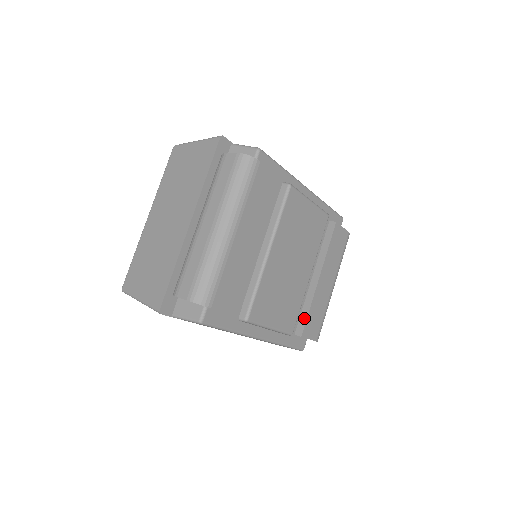
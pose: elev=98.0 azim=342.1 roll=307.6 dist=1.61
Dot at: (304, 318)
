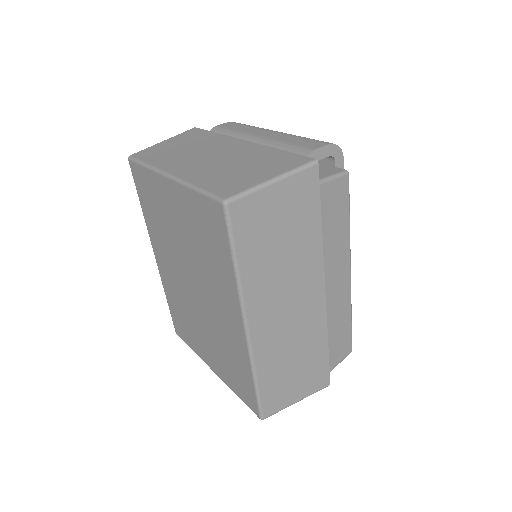
Dot at: occluded
